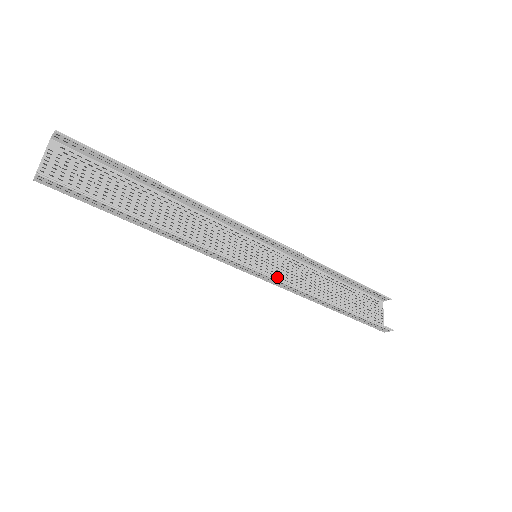
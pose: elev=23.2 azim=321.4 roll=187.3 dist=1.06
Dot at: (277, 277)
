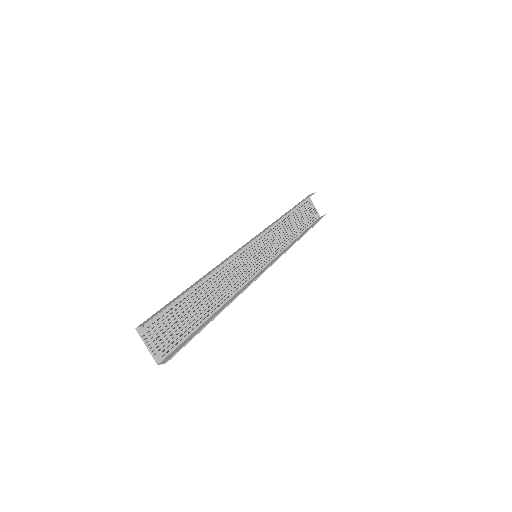
Dot at: (269, 254)
